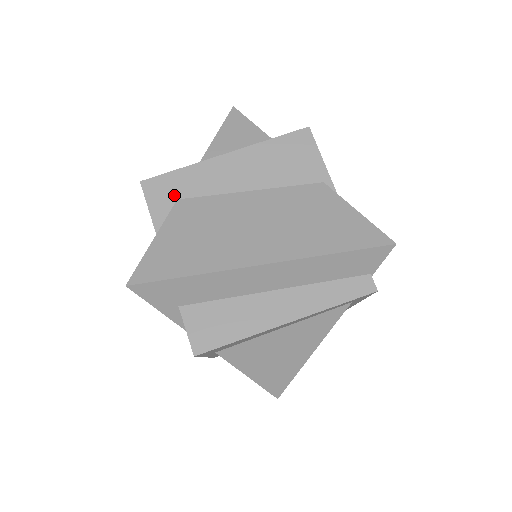
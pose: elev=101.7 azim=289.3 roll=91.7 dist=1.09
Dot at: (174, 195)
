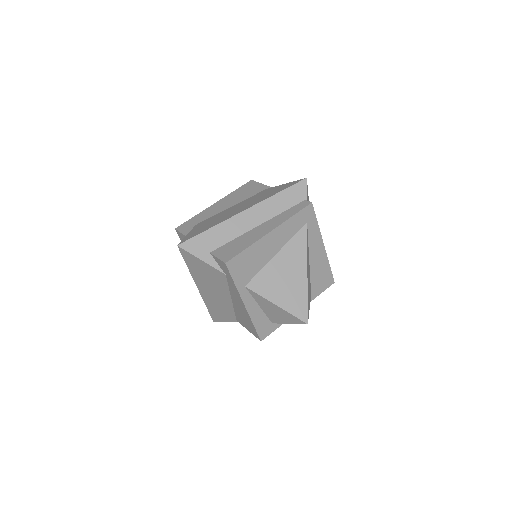
Dot at: (194, 224)
